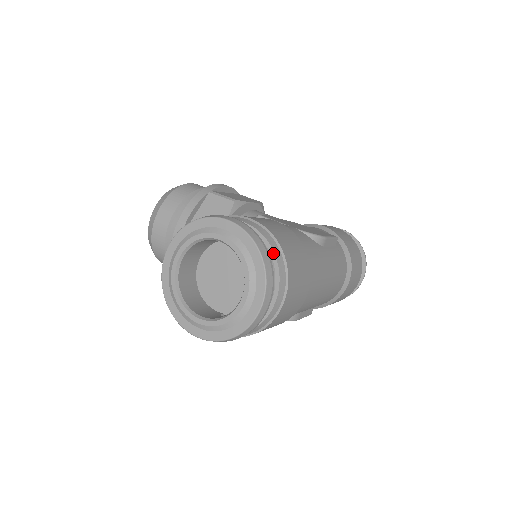
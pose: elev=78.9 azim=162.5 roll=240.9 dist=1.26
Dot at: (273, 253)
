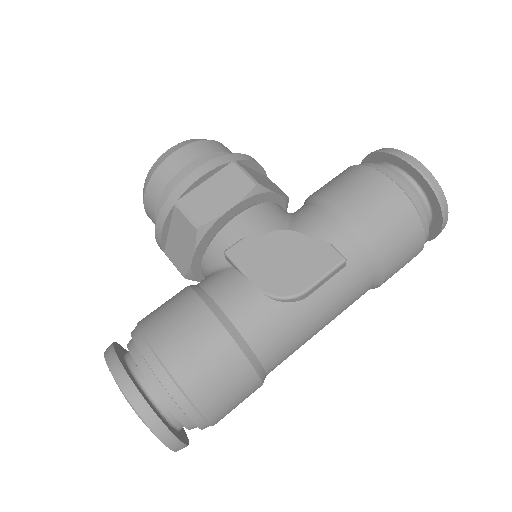
Dot at: (179, 407)
